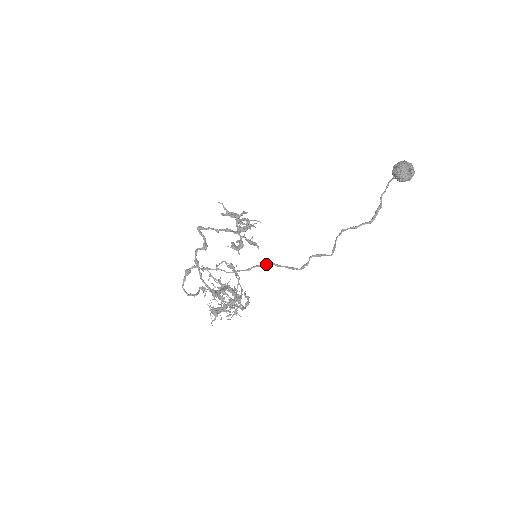
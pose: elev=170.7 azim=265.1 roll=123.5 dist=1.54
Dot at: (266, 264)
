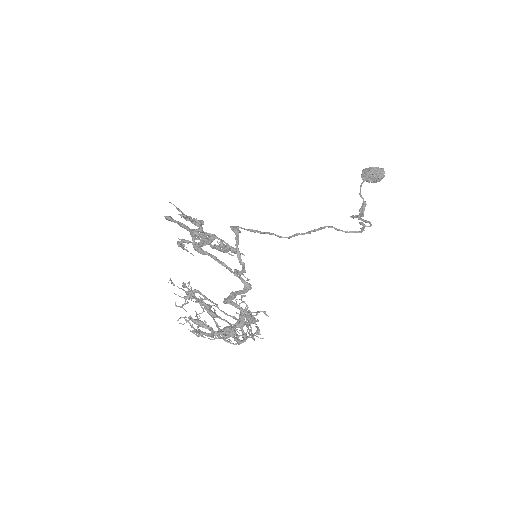
Dot at: (325, 227)
